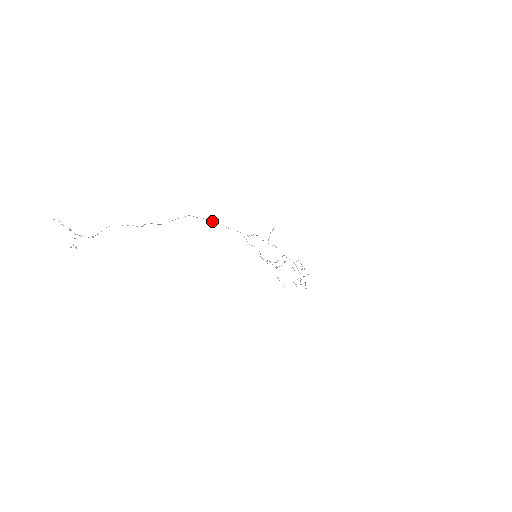
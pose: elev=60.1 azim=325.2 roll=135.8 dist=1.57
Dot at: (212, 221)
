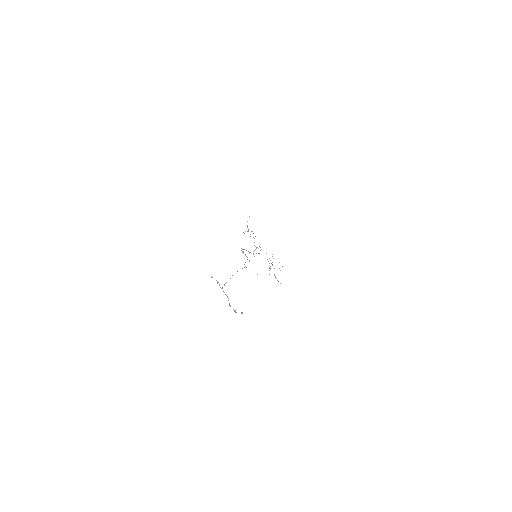
Dot at: occluded
